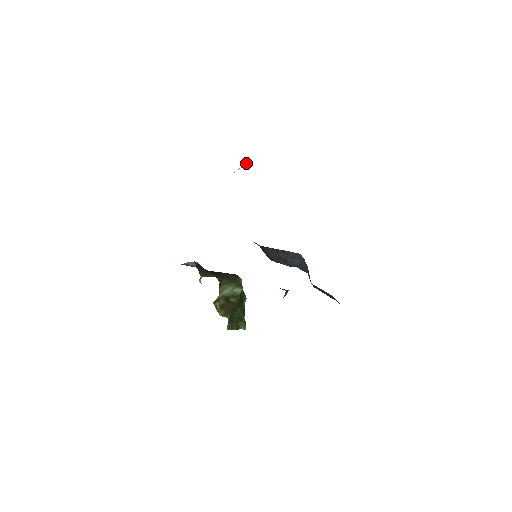
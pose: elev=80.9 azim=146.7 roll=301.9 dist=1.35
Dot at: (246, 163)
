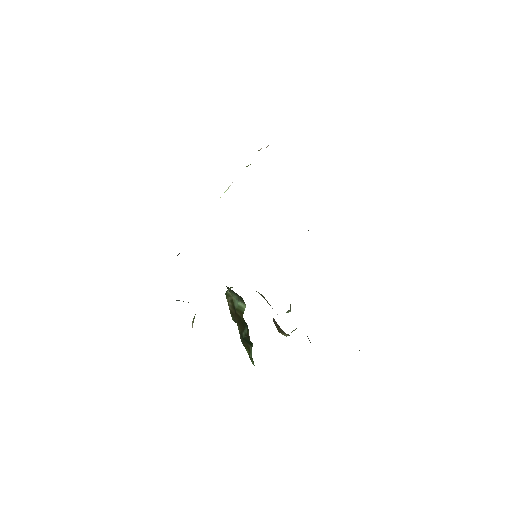
Dot at: occluded
